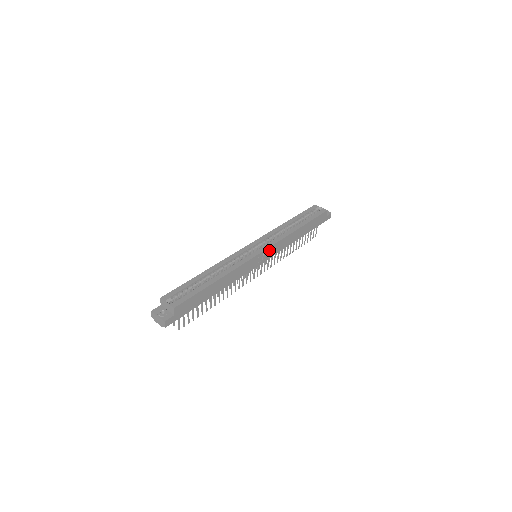
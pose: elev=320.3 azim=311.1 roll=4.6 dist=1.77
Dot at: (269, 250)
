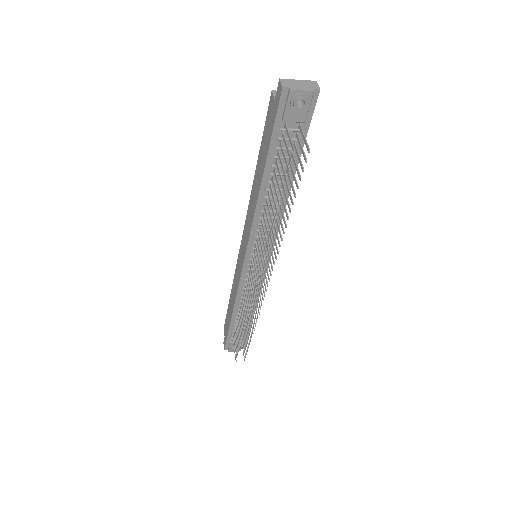
Dot at: occluded
